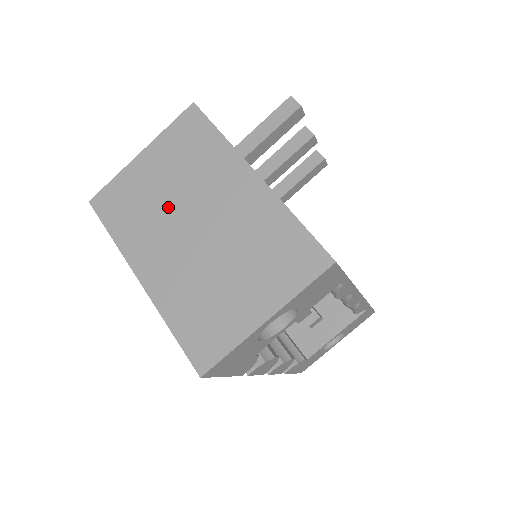
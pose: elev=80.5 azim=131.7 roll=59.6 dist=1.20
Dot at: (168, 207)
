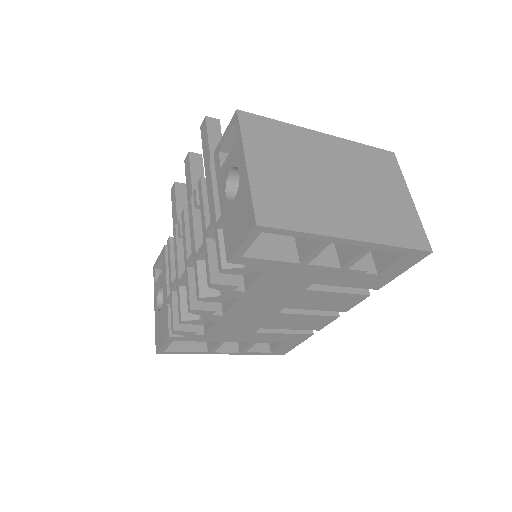
Dot at: (310, 183)
